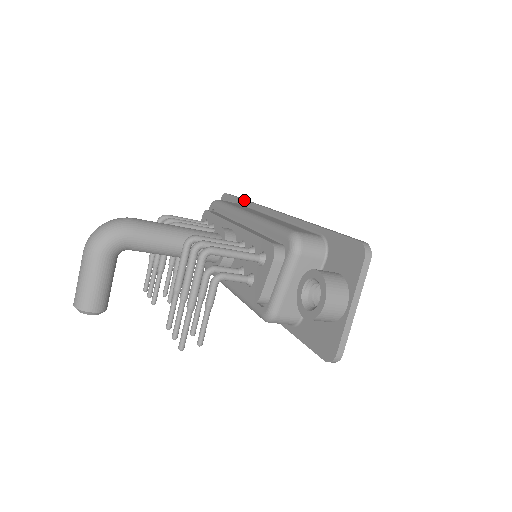
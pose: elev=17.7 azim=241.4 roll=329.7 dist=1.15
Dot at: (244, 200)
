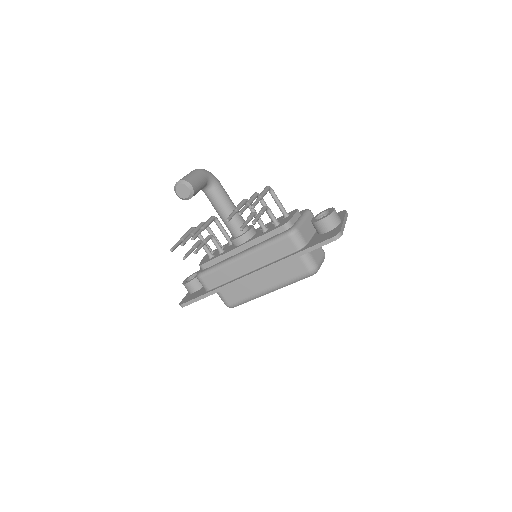
Dot at: occluded
